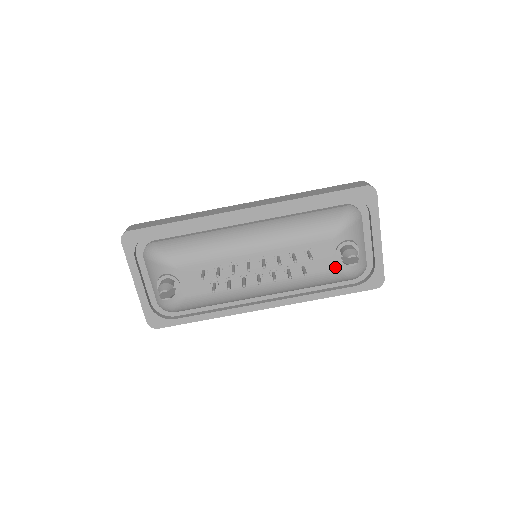
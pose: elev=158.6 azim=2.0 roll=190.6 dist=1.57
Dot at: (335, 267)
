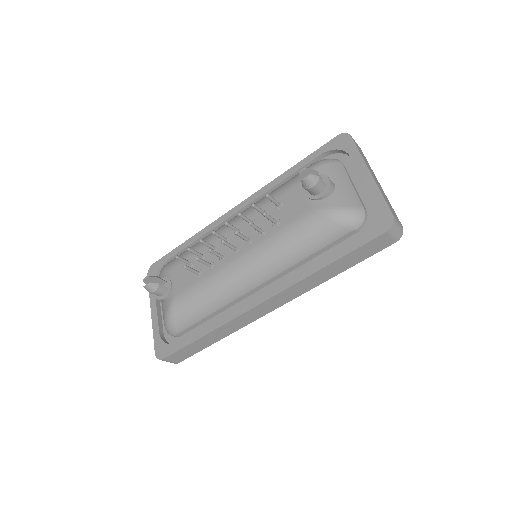
Dot at: (309, 209)
